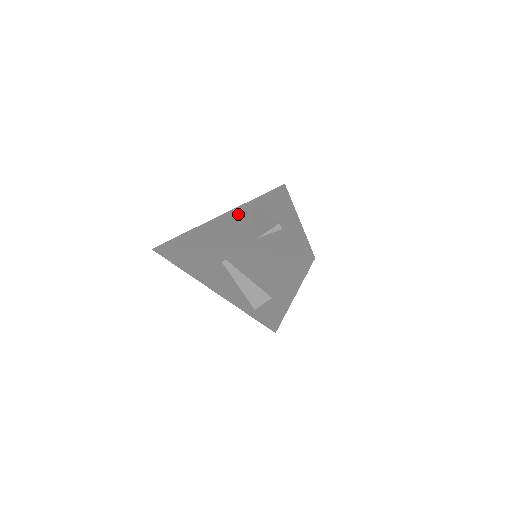
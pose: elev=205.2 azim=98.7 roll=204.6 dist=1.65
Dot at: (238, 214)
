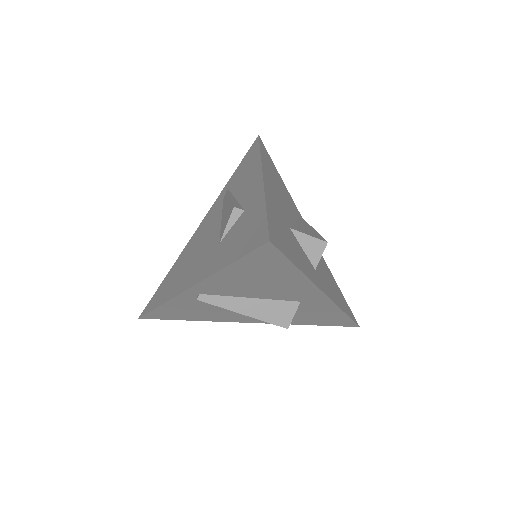
Dot at: (211, 216)
